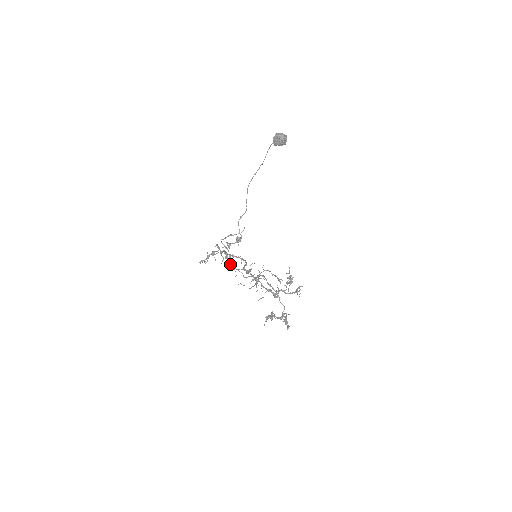
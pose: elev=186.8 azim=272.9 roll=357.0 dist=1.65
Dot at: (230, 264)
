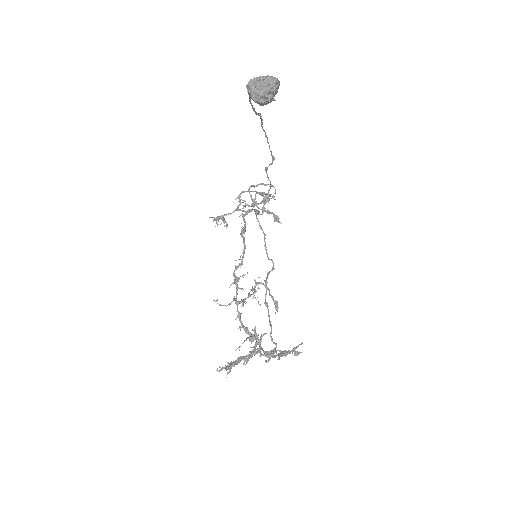
Dot at: (259, 225)
